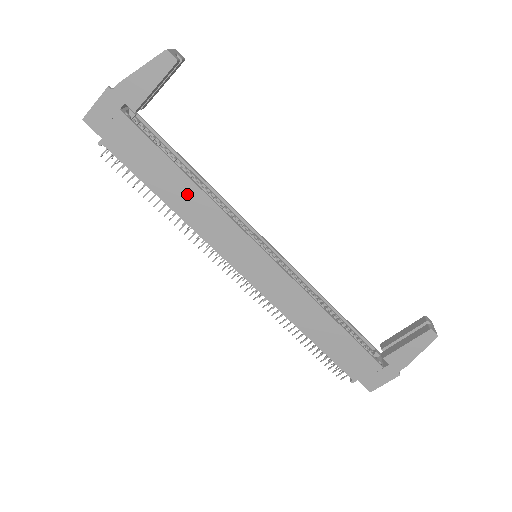
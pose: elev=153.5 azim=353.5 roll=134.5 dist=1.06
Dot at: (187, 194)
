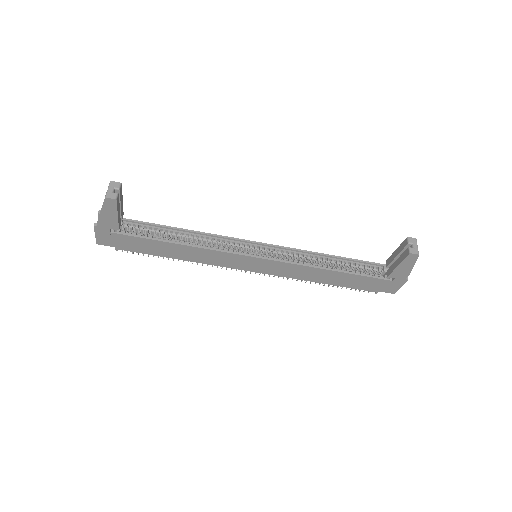
Dot at: (185, 251)
